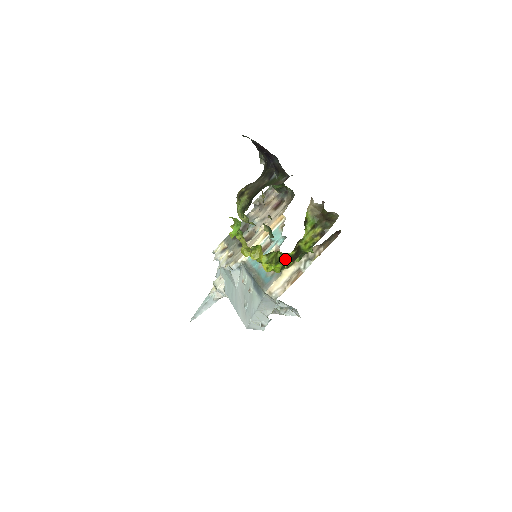
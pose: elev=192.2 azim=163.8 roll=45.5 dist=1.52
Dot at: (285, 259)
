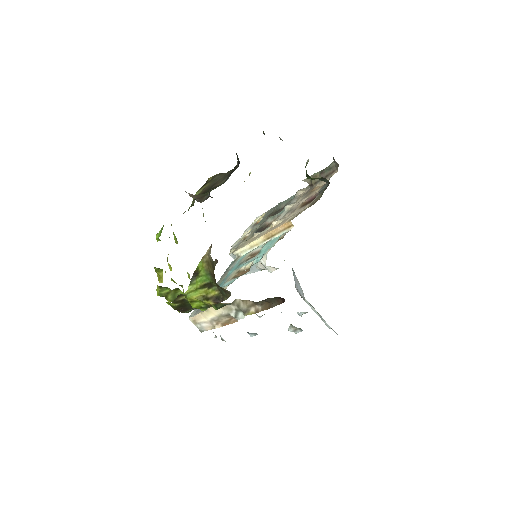
Dot at: occluded
